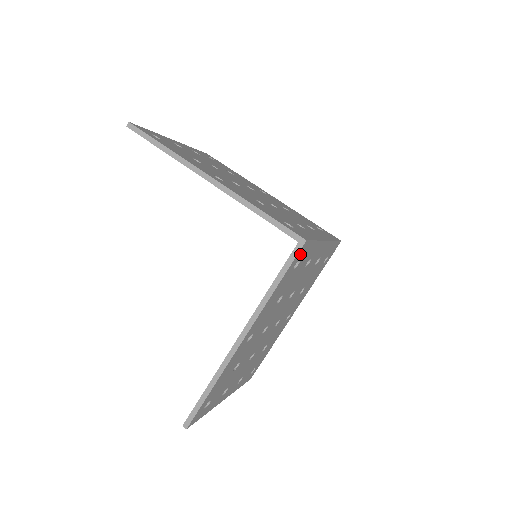
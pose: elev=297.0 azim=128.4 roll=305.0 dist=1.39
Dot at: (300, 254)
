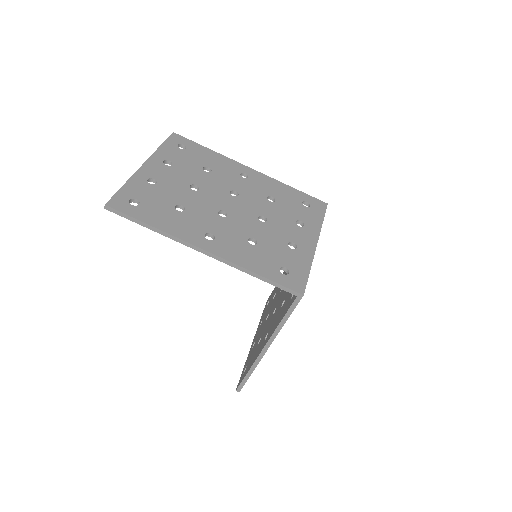
Dot at: occluded
